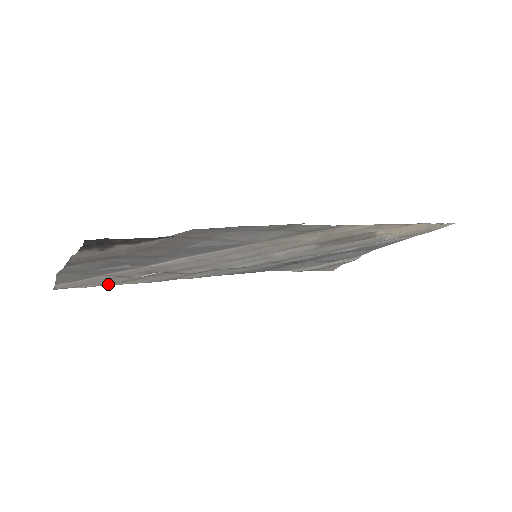
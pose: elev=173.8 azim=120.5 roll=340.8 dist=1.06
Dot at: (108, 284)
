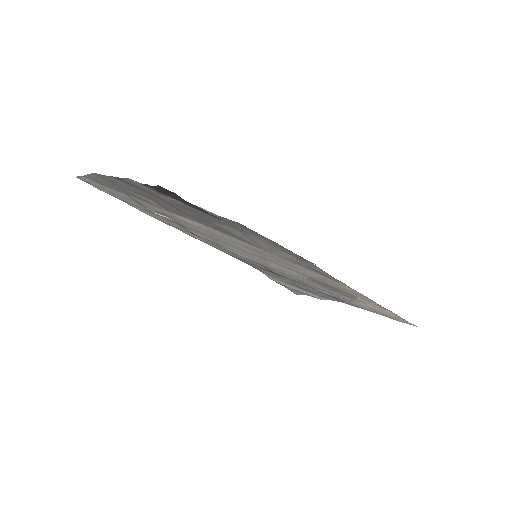
Dot at: (122, 200)
